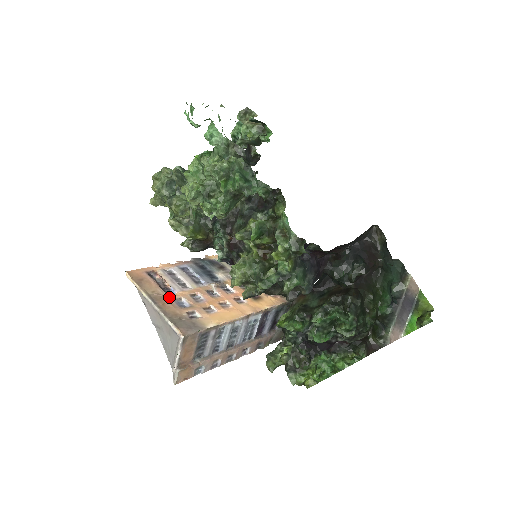
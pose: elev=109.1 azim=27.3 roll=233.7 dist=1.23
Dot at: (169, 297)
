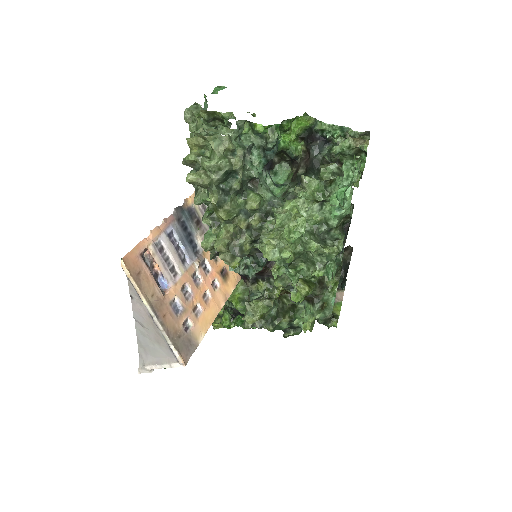
Dot at: (167, 301)
